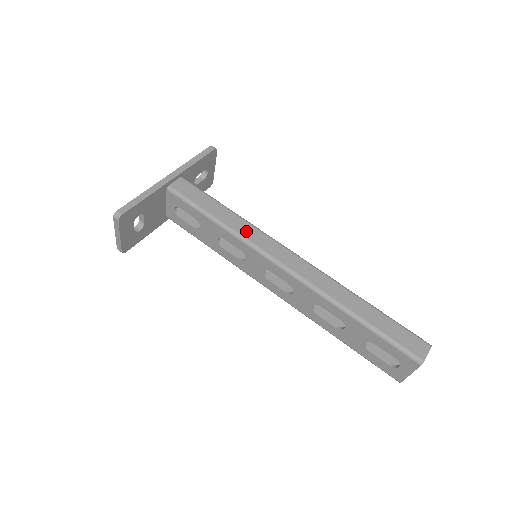
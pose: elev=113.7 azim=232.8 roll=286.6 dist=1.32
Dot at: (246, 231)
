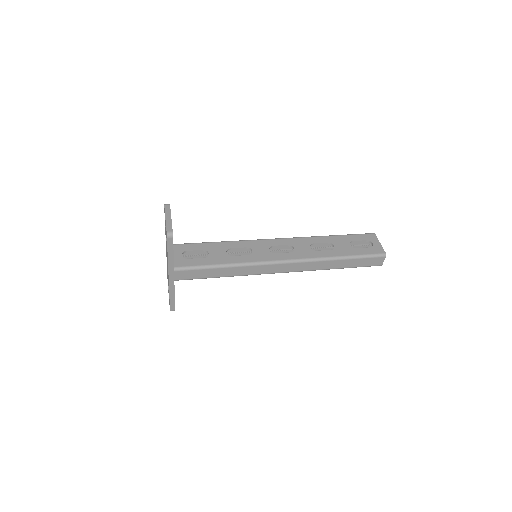
Dot at: occluded
